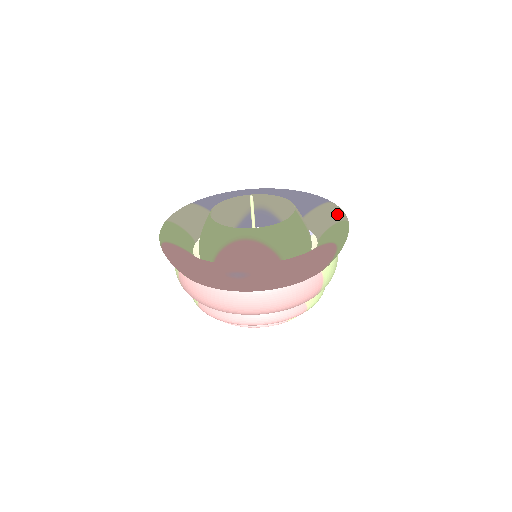
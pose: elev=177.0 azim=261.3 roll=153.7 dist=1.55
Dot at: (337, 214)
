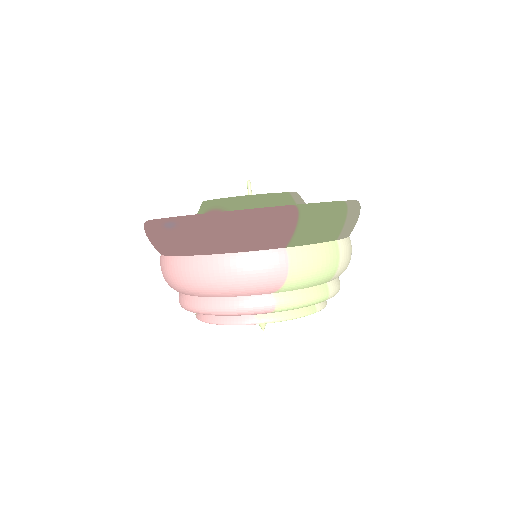
Dot at: occluded
